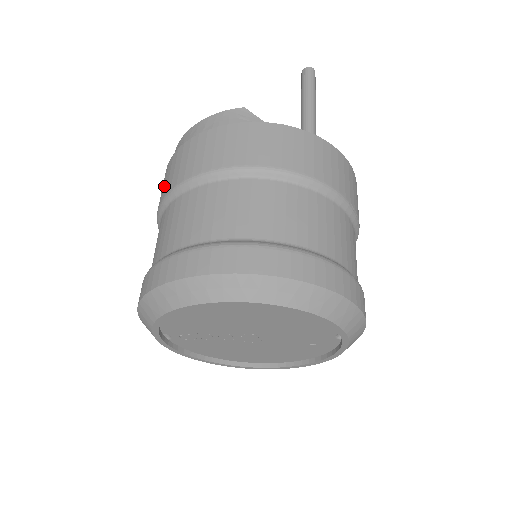
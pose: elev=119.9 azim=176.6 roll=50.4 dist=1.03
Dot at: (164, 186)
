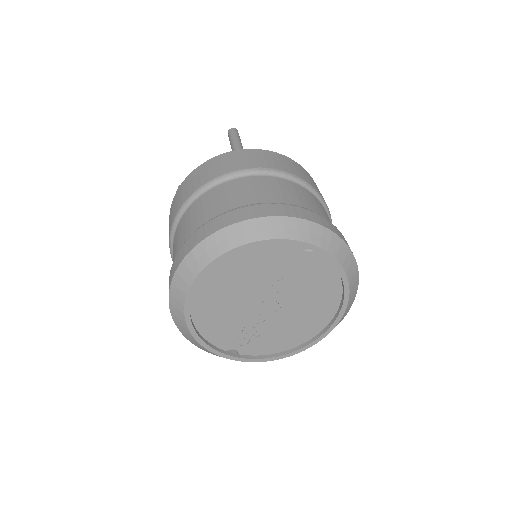
Dot at: occluded
